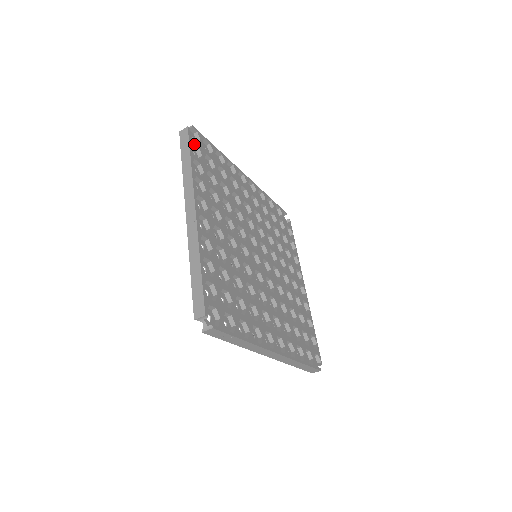
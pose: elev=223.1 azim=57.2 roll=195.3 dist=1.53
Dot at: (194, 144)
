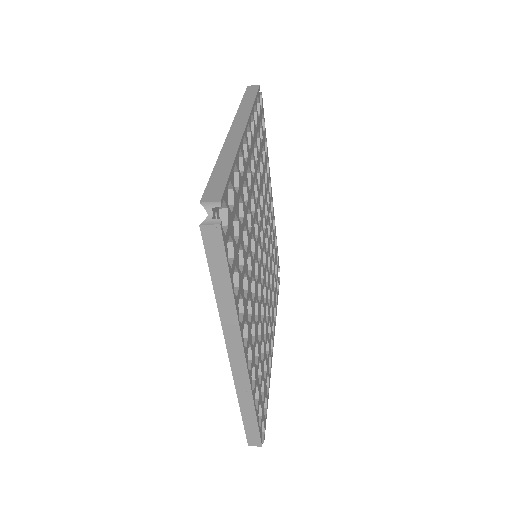
Dot at: (226, 240)
